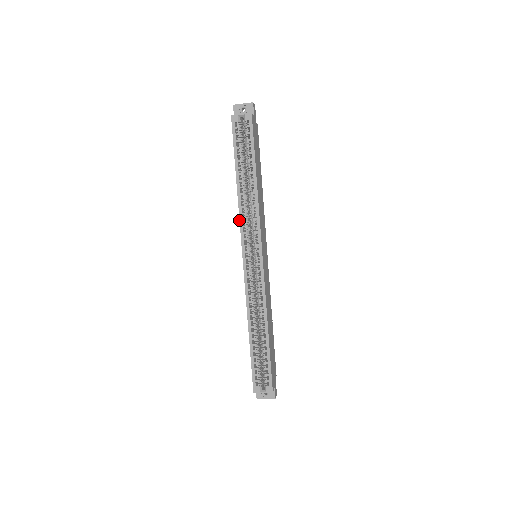
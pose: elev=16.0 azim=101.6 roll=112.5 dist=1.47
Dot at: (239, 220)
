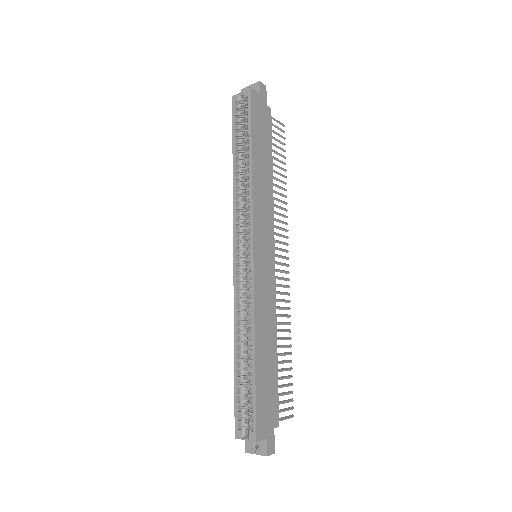
Dot at: occluded
